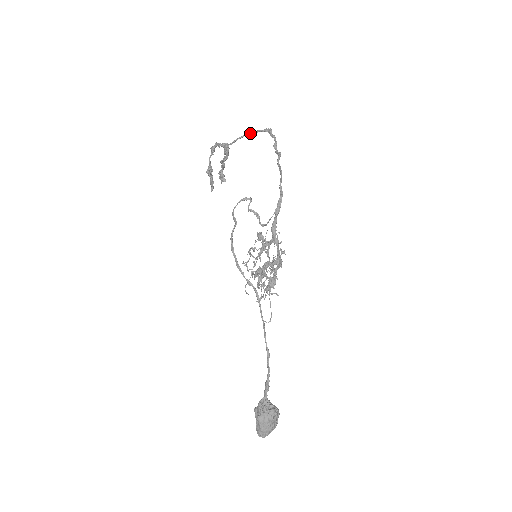
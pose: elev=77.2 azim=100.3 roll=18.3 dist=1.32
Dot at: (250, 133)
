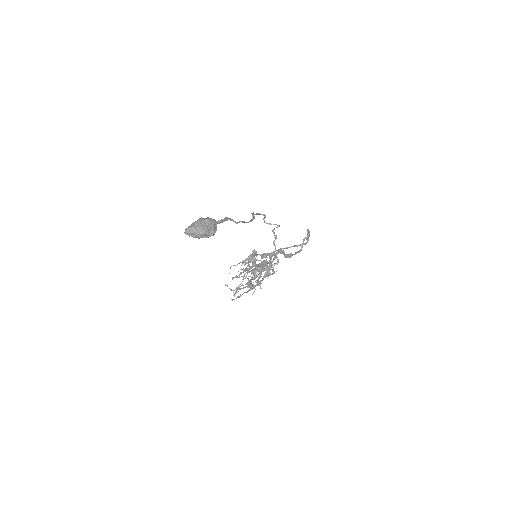
Dot at: (294, 246)
